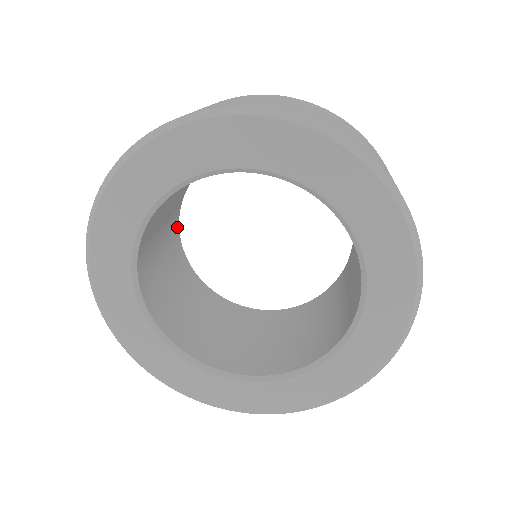
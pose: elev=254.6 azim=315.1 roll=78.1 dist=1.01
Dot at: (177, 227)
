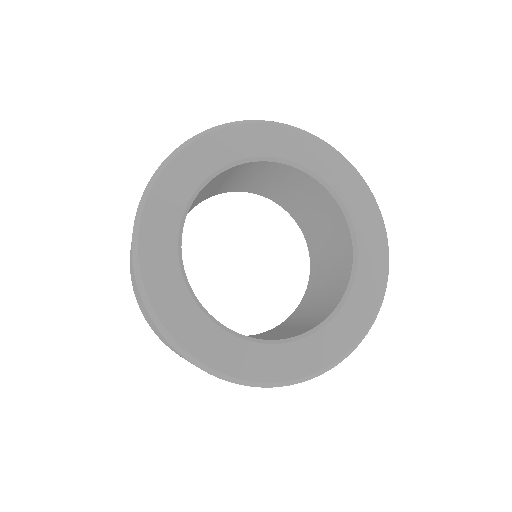
Dot at: occluded
